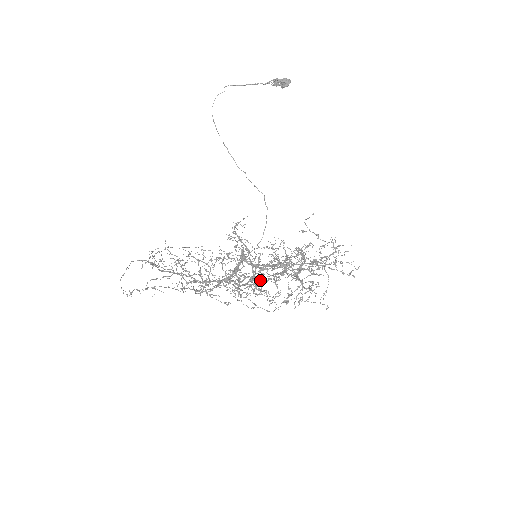
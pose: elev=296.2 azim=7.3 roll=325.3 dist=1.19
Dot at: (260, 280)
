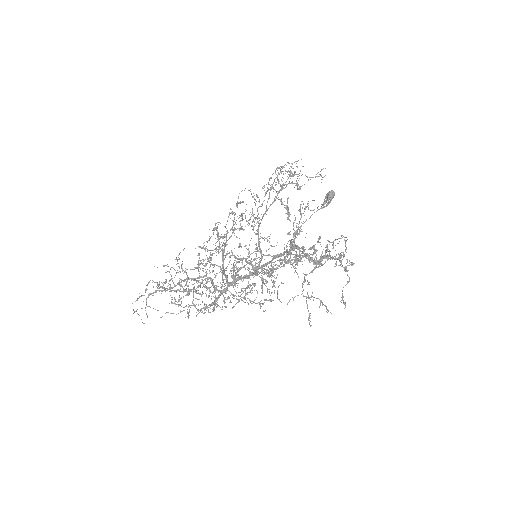
Dot at: (226, 241)
